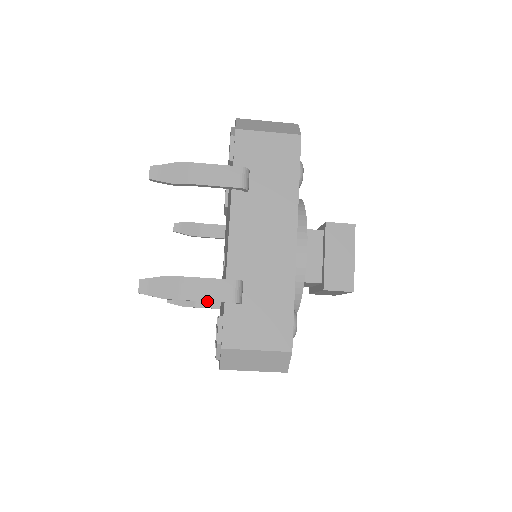
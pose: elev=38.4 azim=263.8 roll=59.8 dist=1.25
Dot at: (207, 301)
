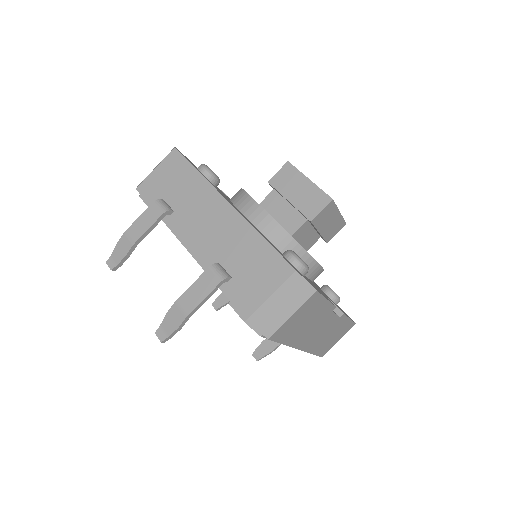
Dot at: (204, 299)
